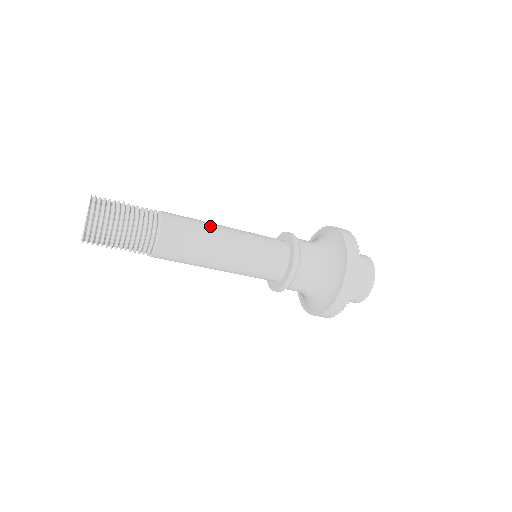
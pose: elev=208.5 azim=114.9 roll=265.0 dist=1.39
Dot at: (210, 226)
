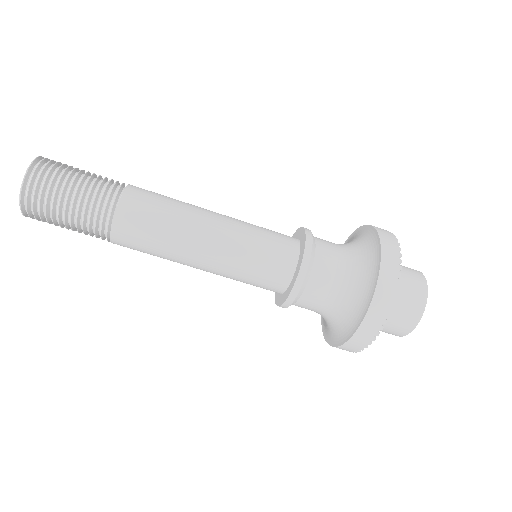
Dot at: occluded
